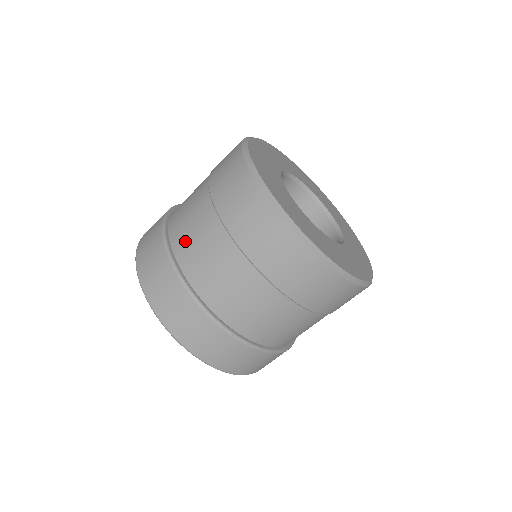
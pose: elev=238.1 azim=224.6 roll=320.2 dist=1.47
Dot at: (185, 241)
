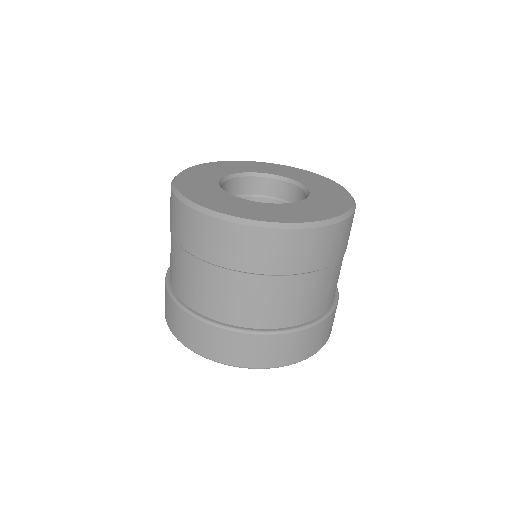
Dot at: (176, 280)
